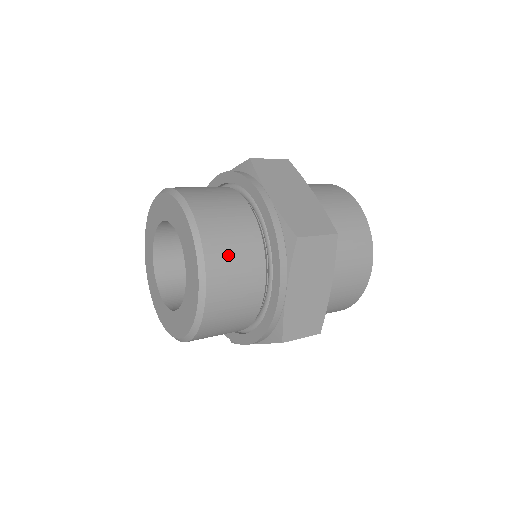
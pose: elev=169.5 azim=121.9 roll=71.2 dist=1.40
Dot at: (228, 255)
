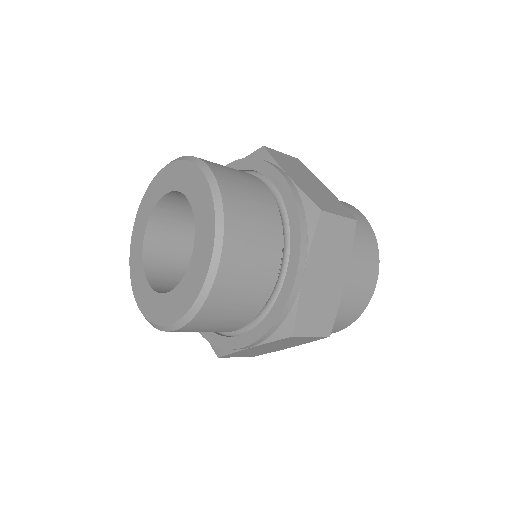
Dot at: (247, 219)
